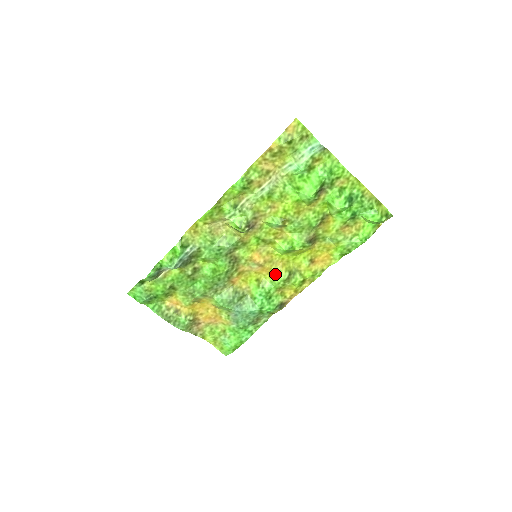
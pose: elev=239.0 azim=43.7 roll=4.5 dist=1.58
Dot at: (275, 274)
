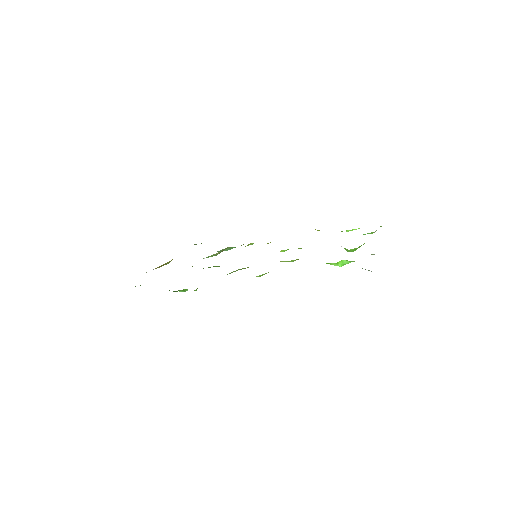
Dot at: occluded
